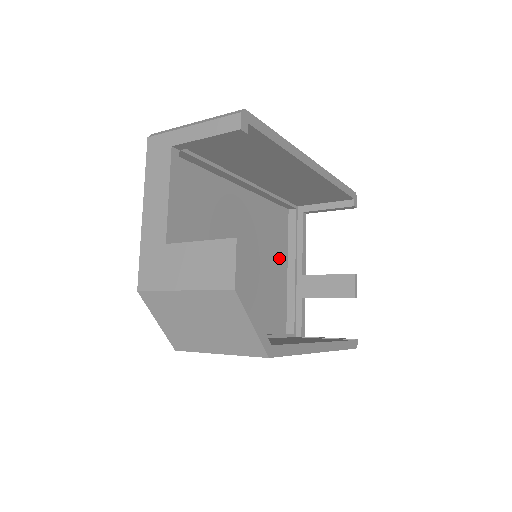
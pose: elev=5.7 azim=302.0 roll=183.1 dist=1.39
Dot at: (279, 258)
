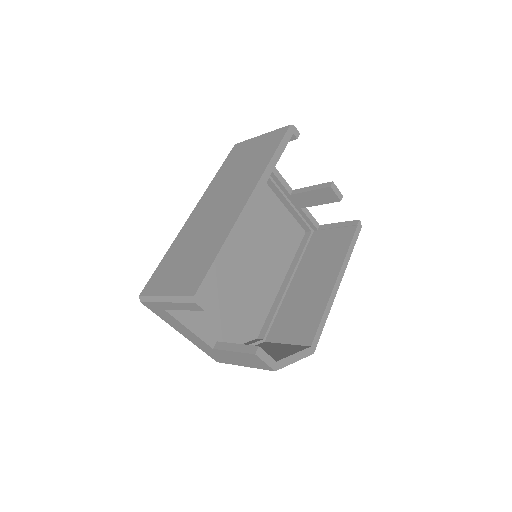
Dot at: (265, 201)
